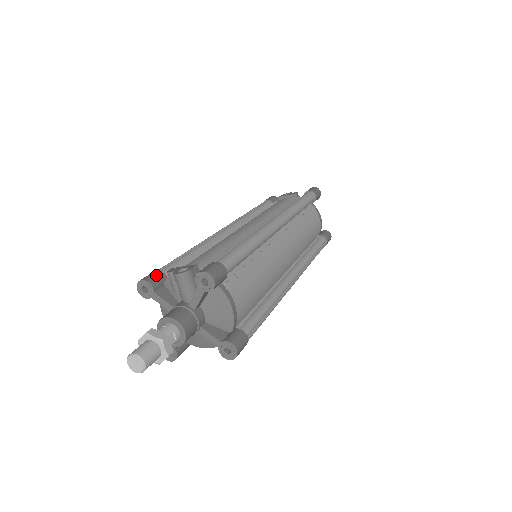
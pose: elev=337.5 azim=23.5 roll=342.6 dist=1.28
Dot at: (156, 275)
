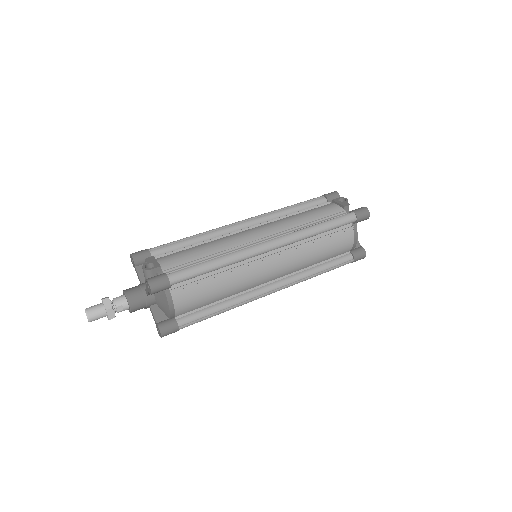
Dot at: (143, 254)
